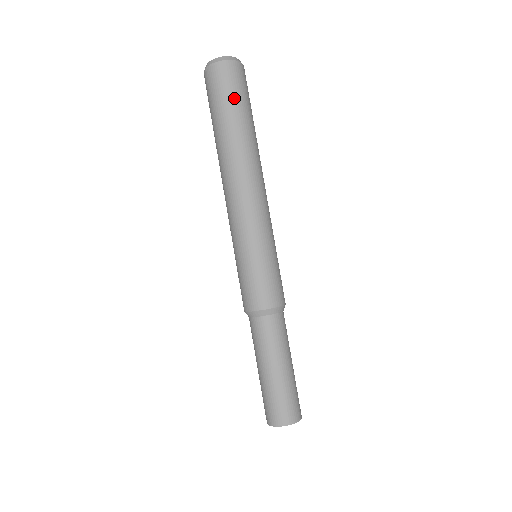
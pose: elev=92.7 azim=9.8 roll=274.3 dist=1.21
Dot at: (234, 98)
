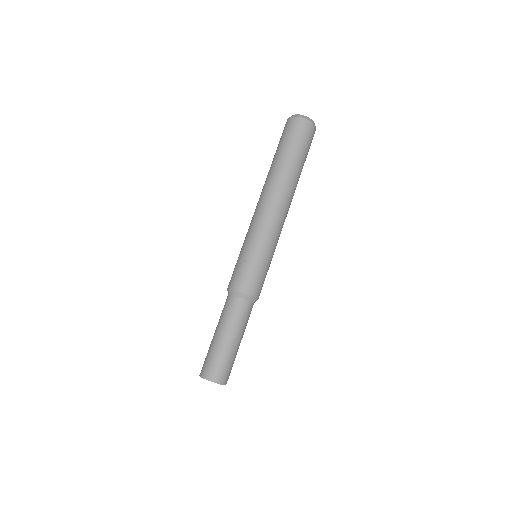
Dot at: (307, 153)
